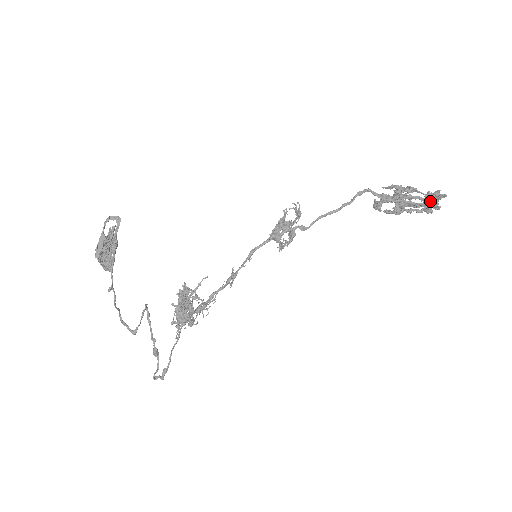
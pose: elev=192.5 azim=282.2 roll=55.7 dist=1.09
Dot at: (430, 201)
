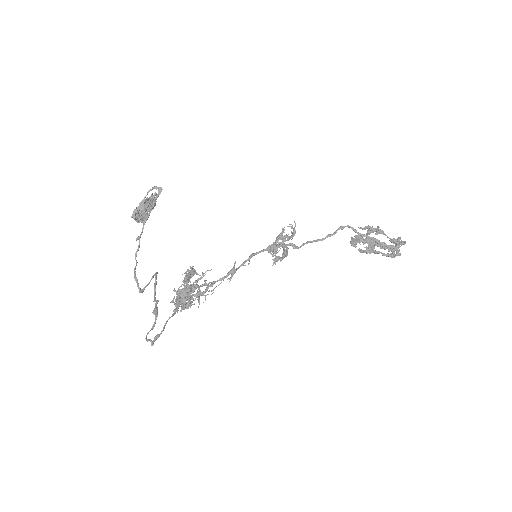
Dot at: (393, 246)
